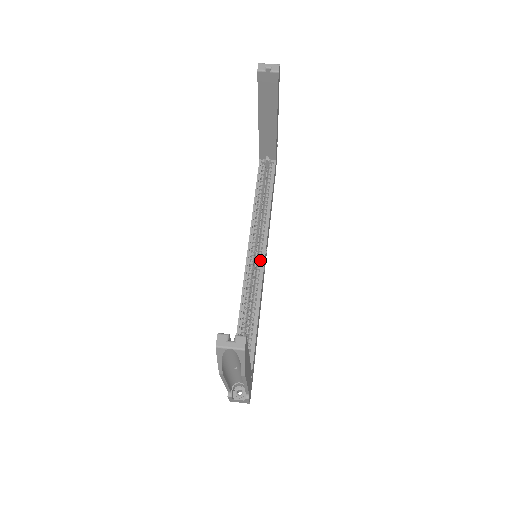
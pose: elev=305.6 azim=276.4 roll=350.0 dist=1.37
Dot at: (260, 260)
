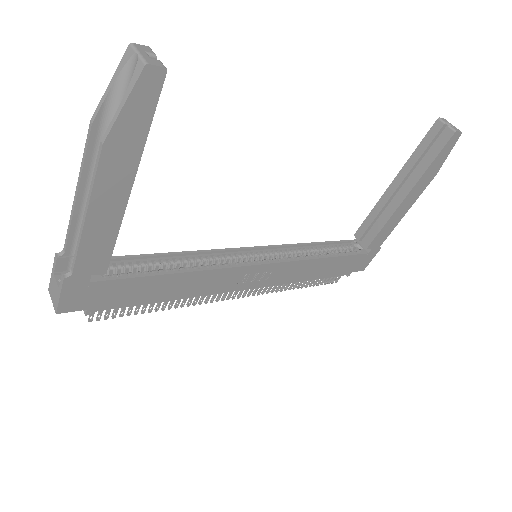
Dot at: (254, 262)
